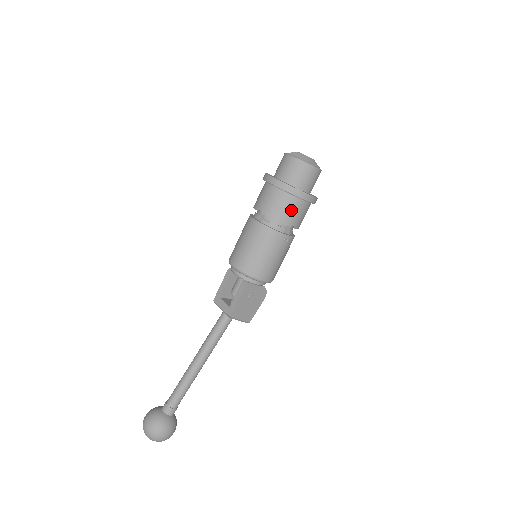
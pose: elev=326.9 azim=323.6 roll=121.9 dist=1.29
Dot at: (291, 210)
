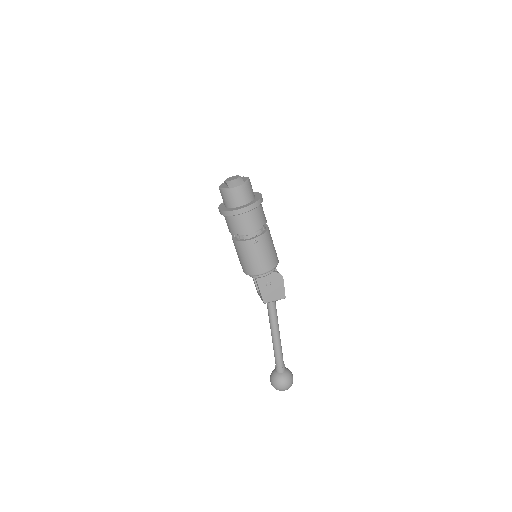
Dot at: (241, 224)
